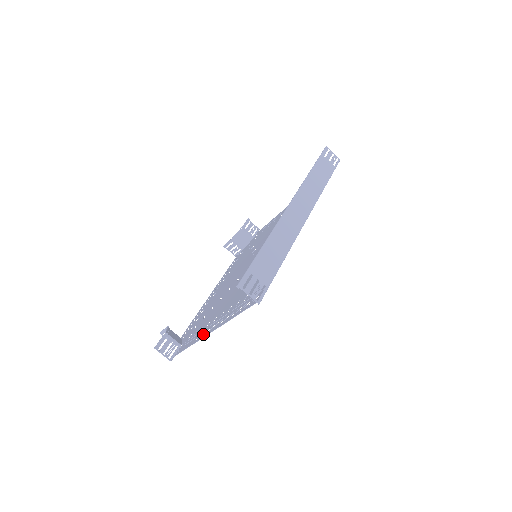
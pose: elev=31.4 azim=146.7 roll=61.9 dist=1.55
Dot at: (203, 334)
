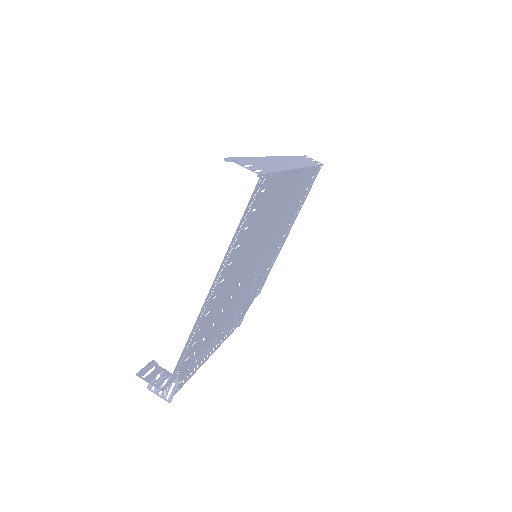
Dot at: occluded
